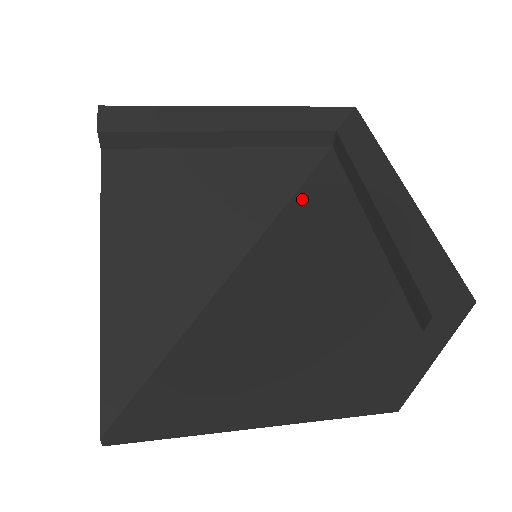
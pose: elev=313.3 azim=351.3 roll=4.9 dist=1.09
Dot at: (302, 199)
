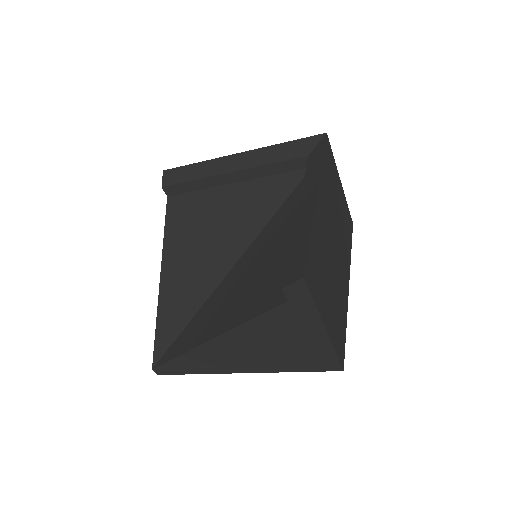
Dot at: (281, 212)
